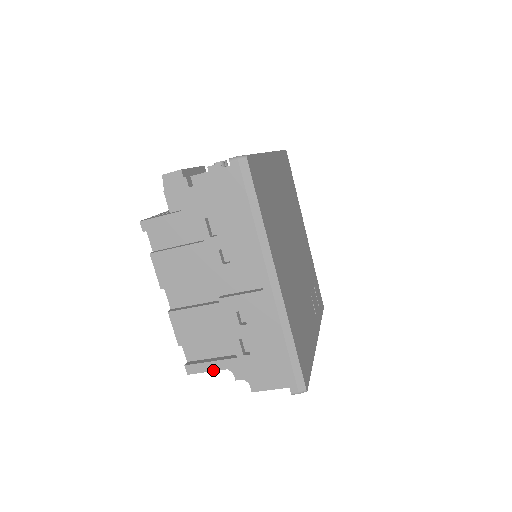
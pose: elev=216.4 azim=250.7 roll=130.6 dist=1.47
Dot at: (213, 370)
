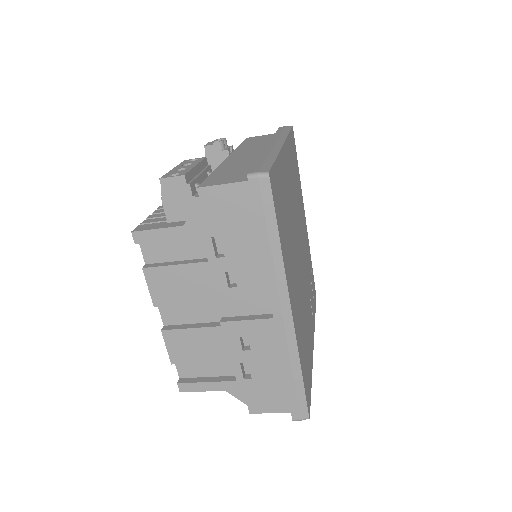
Dot at: (209, 390)
